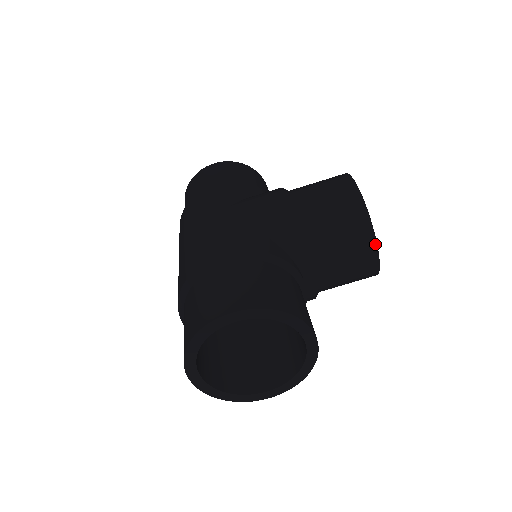
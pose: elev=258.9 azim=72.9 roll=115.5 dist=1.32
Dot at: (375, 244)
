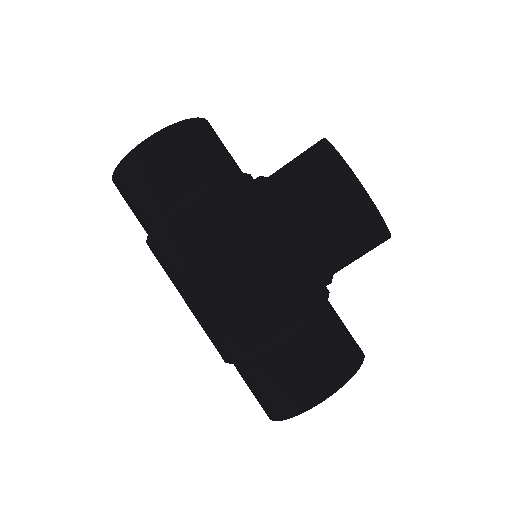
Dot at: (389, 238)
